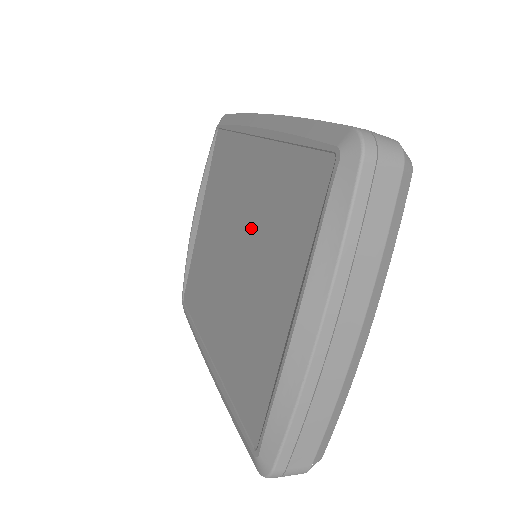
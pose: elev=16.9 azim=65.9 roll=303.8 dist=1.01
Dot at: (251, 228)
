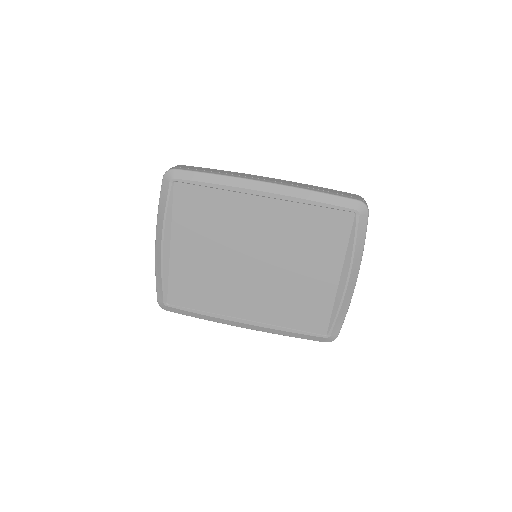
Dot at: (276, 247)
